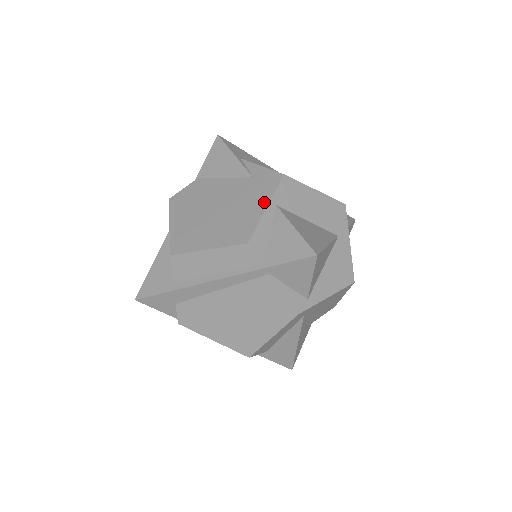
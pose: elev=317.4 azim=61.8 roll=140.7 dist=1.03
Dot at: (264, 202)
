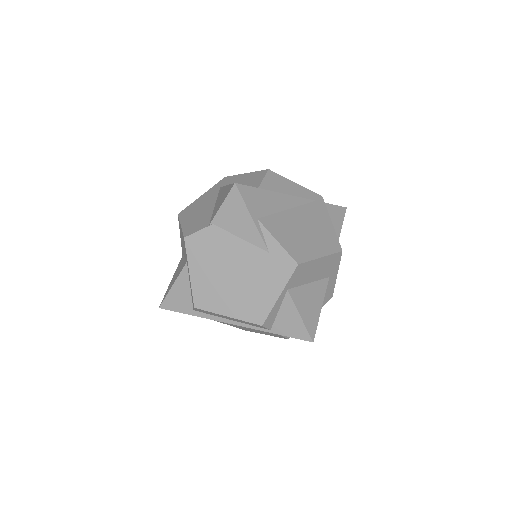
Dot at: (278, 289)
